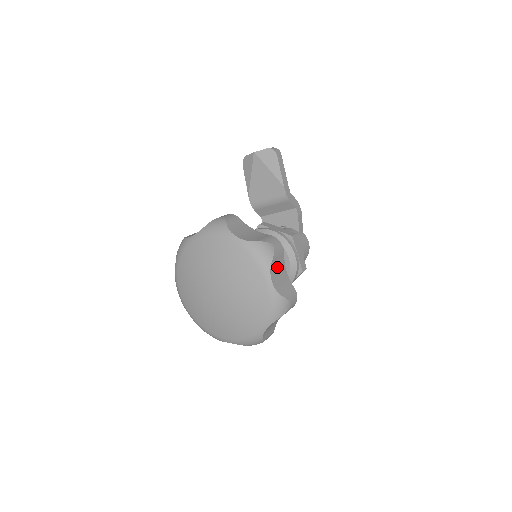
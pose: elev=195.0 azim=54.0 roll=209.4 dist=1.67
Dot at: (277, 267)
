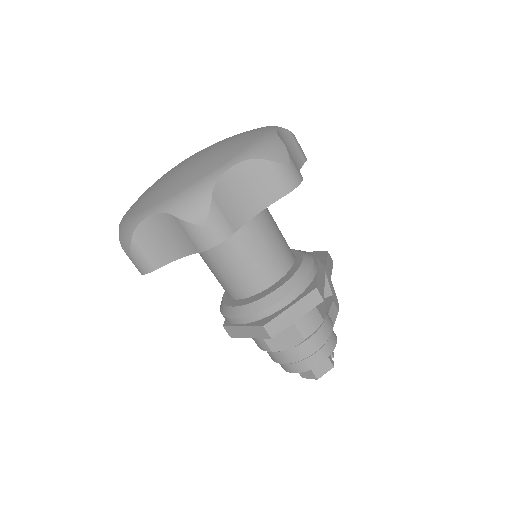
Dot at: (290, 147)
